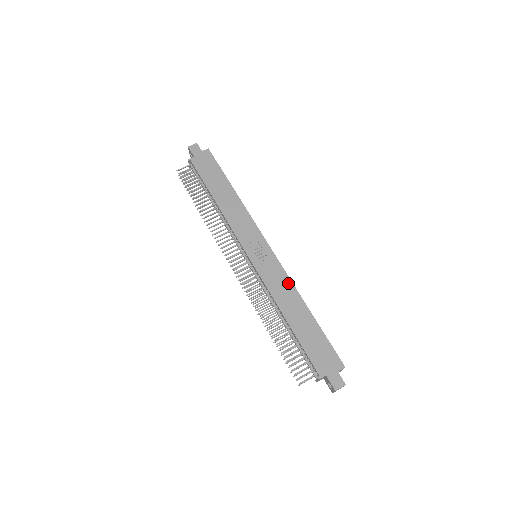
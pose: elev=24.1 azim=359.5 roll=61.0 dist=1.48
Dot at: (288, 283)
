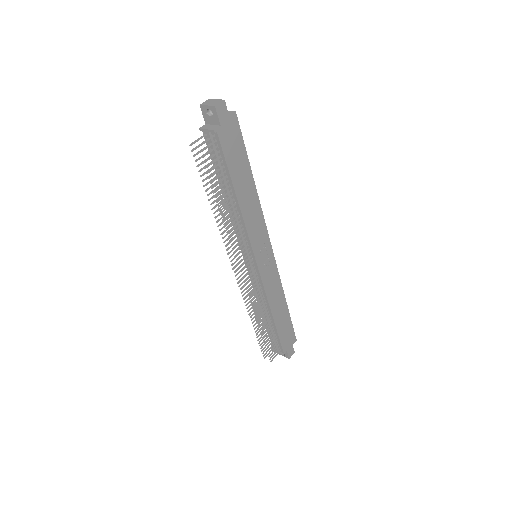
Dot at: (279, 284)
